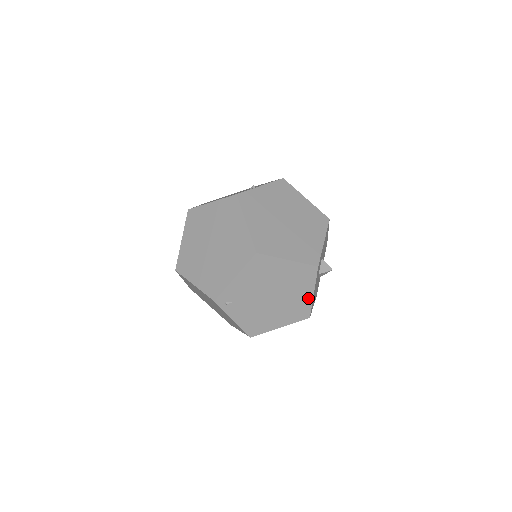
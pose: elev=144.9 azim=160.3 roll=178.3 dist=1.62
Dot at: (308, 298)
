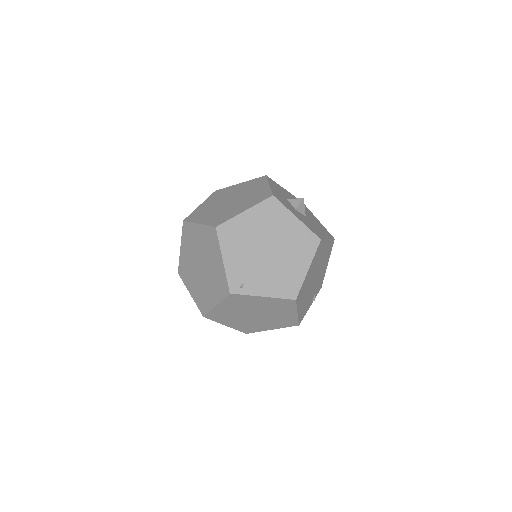
Dot at: (298, 226)
